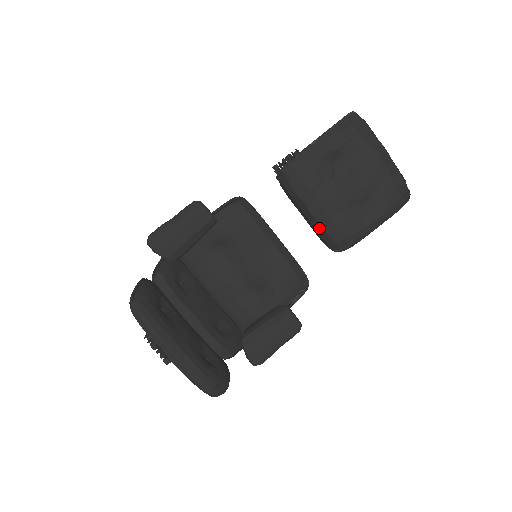
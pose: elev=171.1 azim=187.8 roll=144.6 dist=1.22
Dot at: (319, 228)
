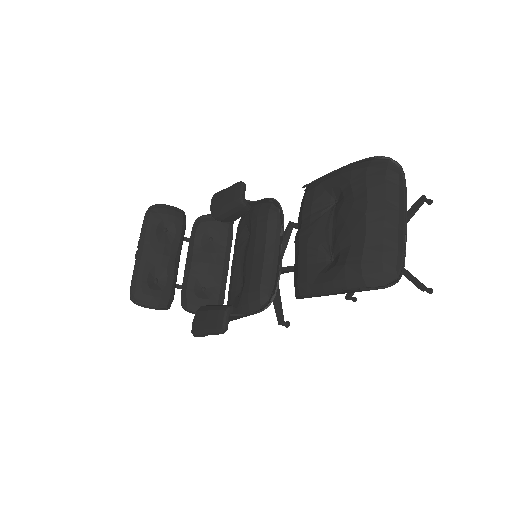
Dot at: occluded
